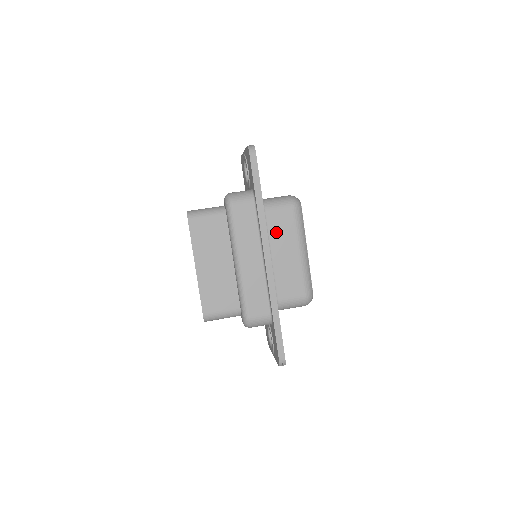
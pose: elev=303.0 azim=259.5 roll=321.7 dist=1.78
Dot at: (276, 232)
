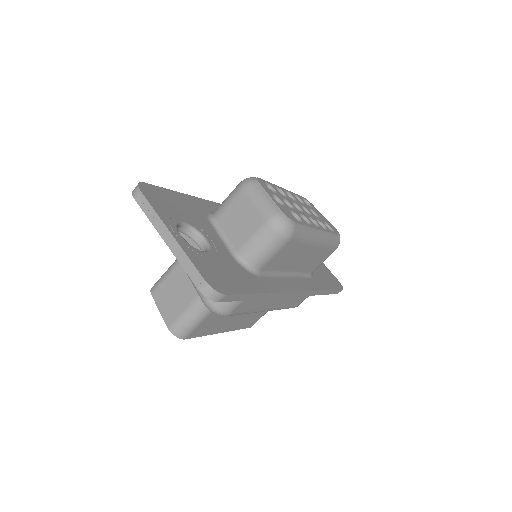
Dot at: (282, 263)
